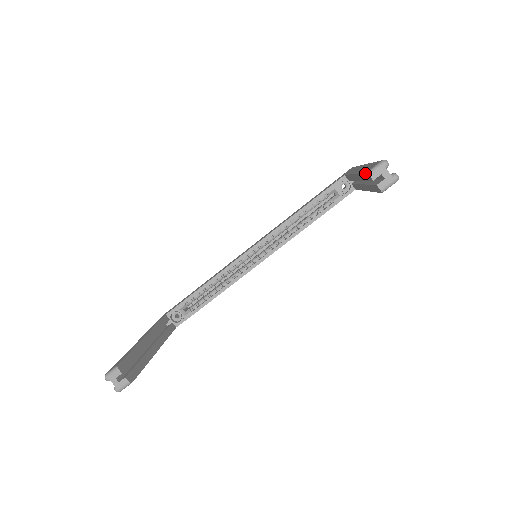
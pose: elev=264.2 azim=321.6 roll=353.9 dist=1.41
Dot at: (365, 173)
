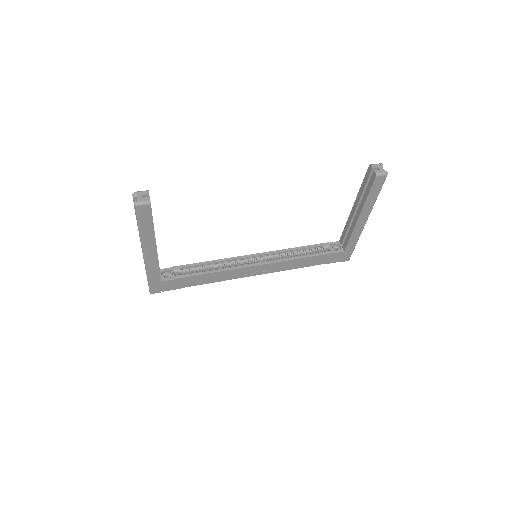
Dot at: (367, 170)
